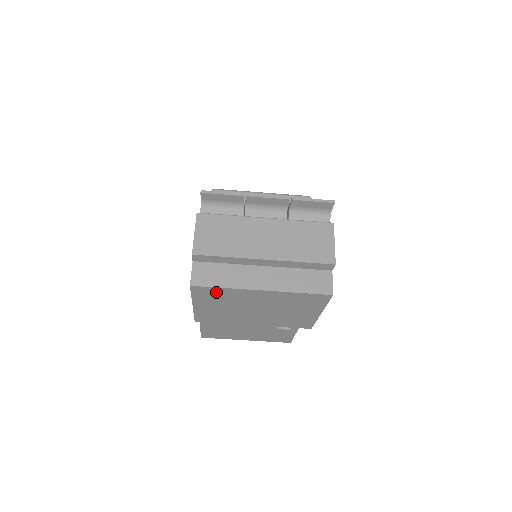
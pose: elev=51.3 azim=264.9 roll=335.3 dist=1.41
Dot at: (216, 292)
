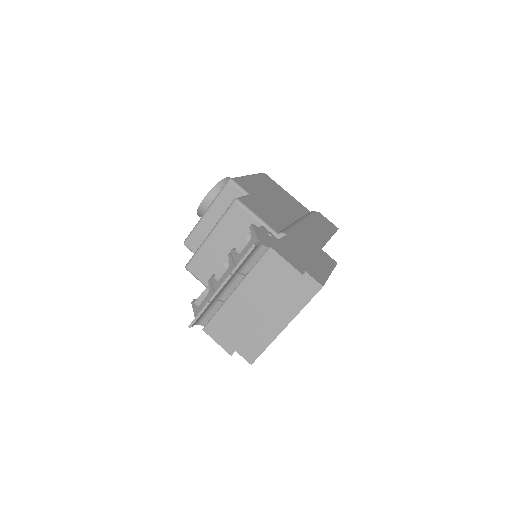
Dot at: occluded
